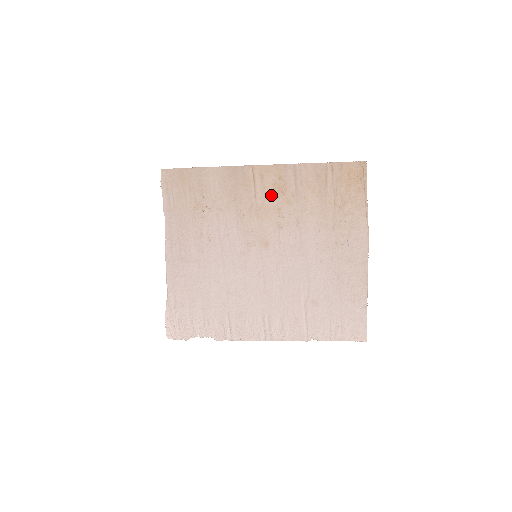
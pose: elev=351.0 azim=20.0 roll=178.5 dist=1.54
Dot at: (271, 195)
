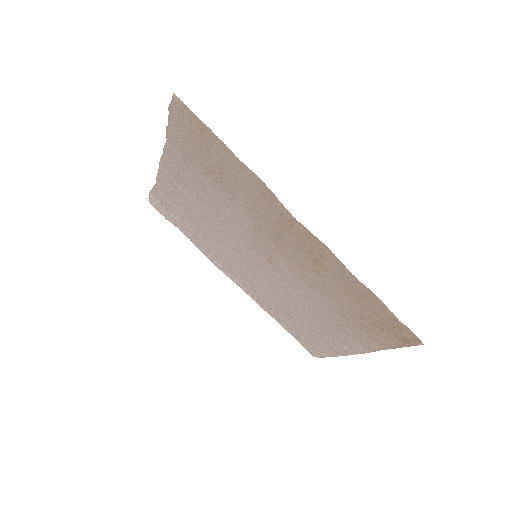
Dot at: (301, 252)
